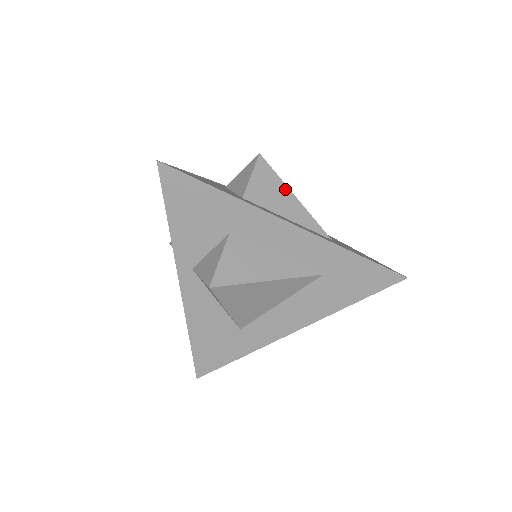
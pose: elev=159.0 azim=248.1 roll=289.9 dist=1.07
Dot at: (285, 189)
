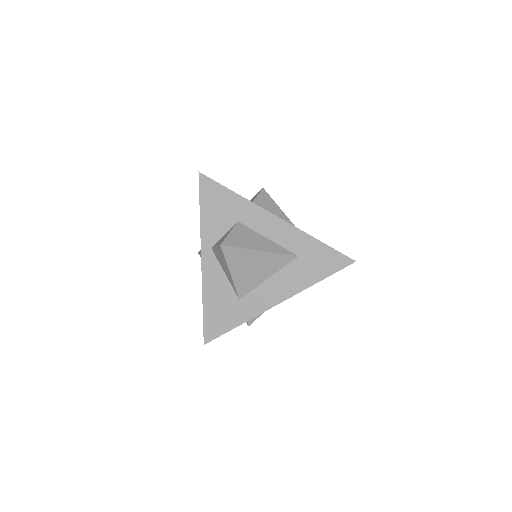
Dot at: (278, 208)
